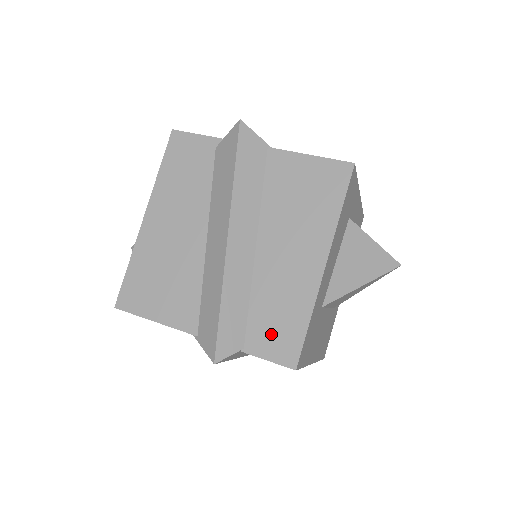
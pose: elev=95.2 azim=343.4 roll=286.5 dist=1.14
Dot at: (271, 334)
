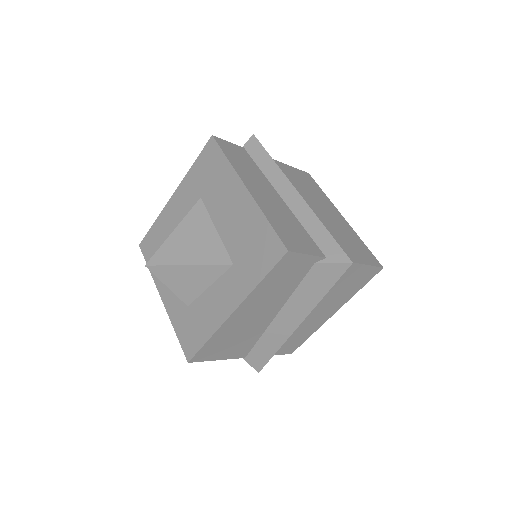
Dot at: (288, 346)
